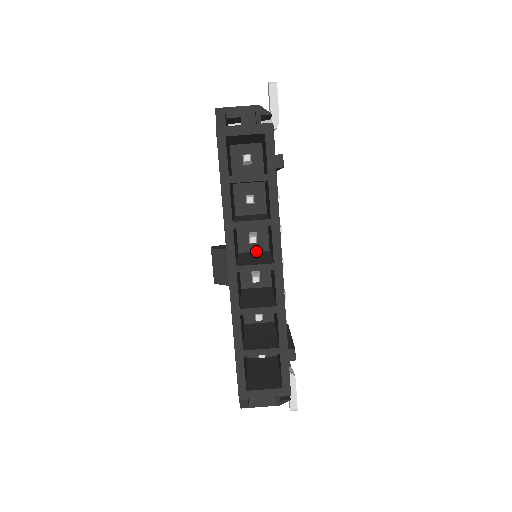
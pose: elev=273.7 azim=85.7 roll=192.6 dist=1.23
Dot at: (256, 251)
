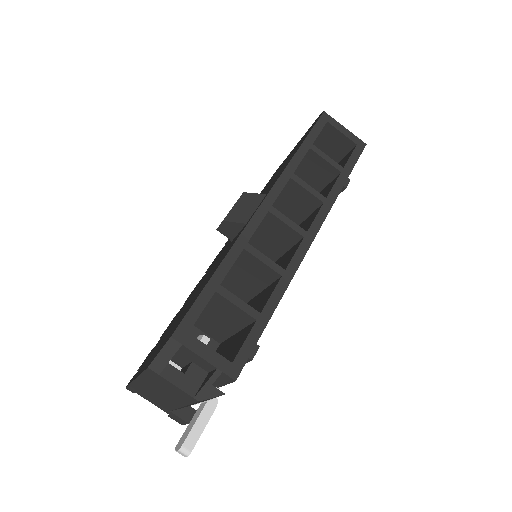
Dot at: occluded
